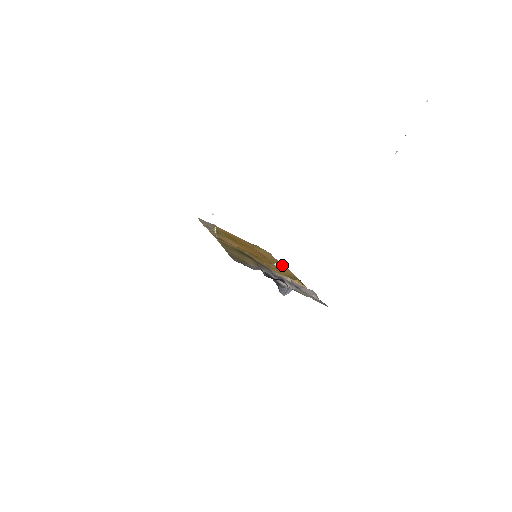
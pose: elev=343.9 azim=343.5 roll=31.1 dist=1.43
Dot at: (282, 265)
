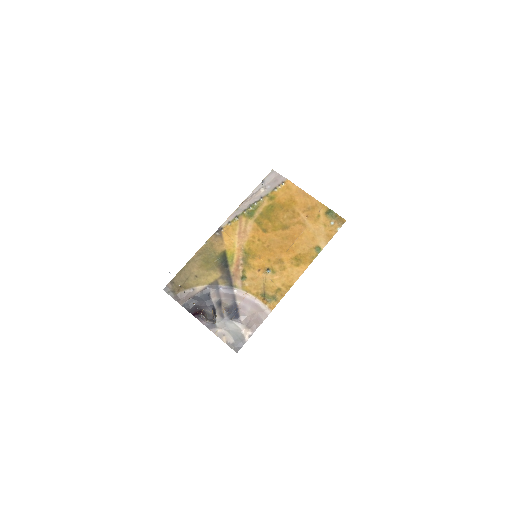
Dot at: (304, 262)
